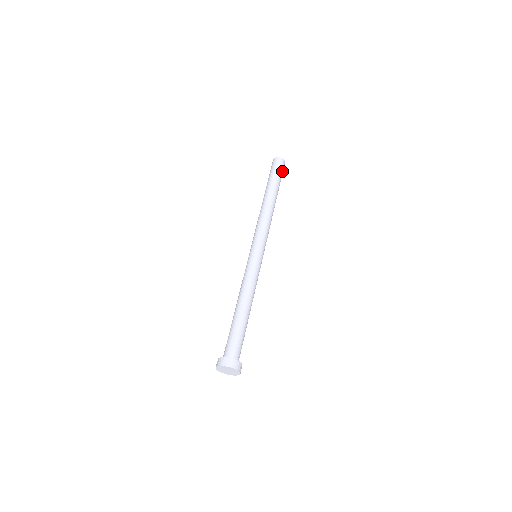
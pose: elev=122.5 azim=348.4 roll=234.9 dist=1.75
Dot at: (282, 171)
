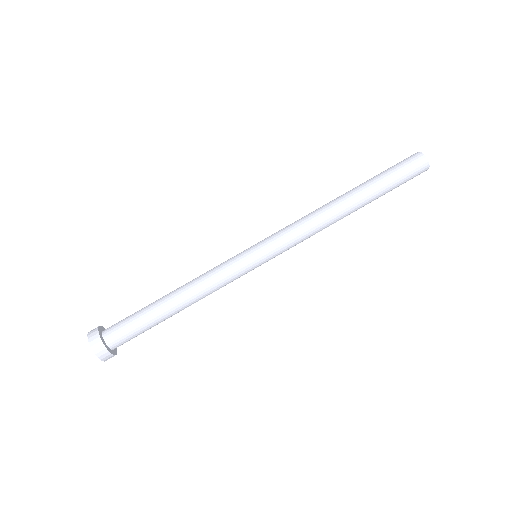
Dot at: (409, 179)
